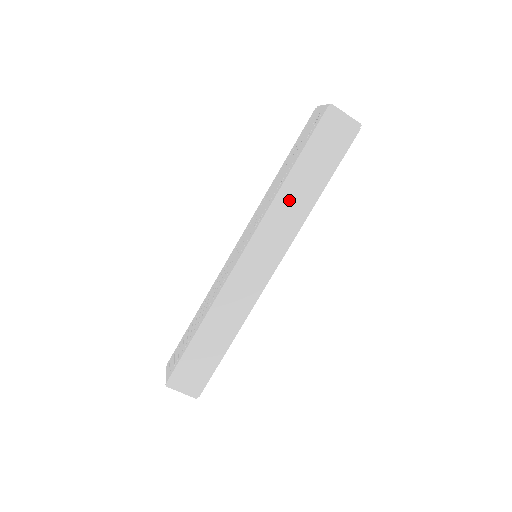
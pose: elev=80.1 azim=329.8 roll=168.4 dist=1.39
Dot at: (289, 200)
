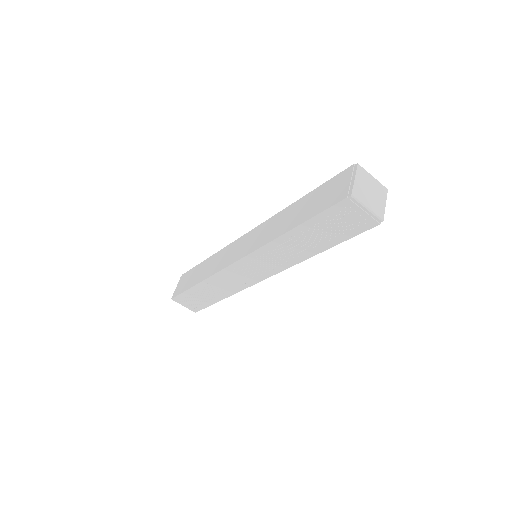
Dot at: occluded
